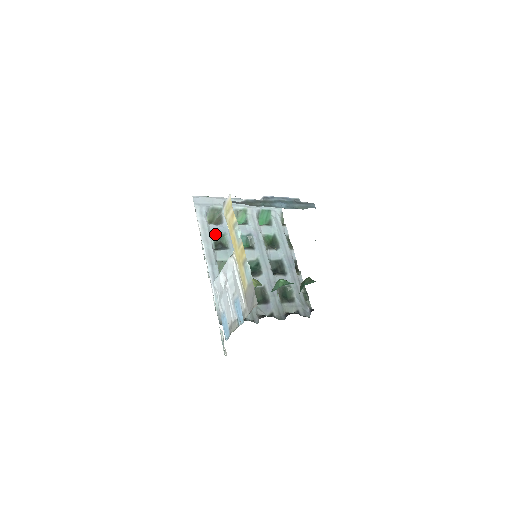
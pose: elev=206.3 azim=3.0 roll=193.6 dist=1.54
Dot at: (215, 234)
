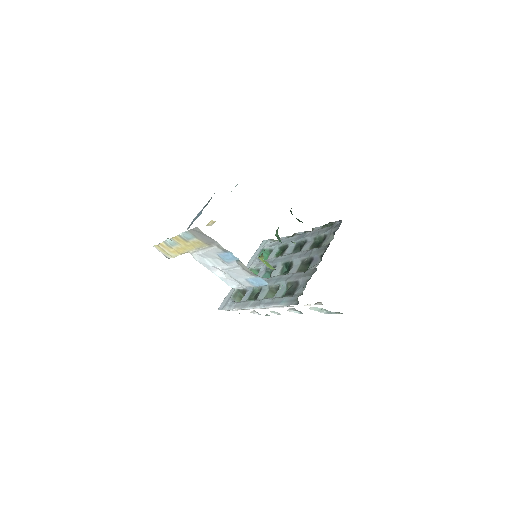
Dot at: (249, 298)
